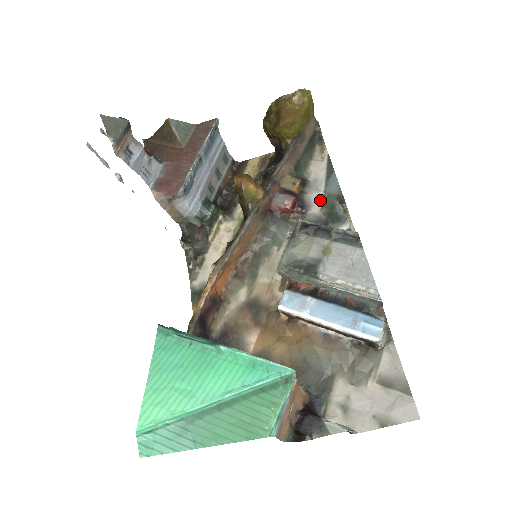
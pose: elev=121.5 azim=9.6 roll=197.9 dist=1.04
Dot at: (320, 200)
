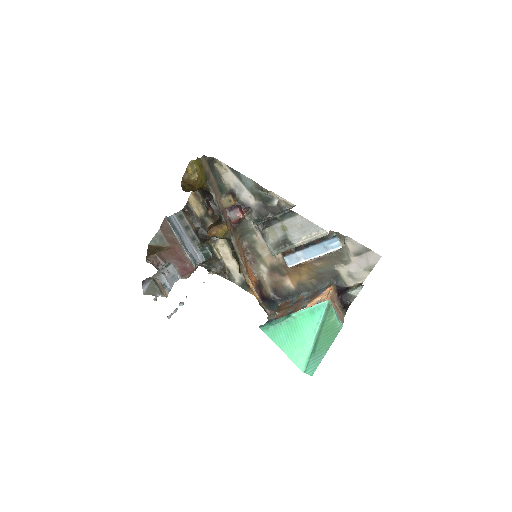
Dot at: (249, 195)
